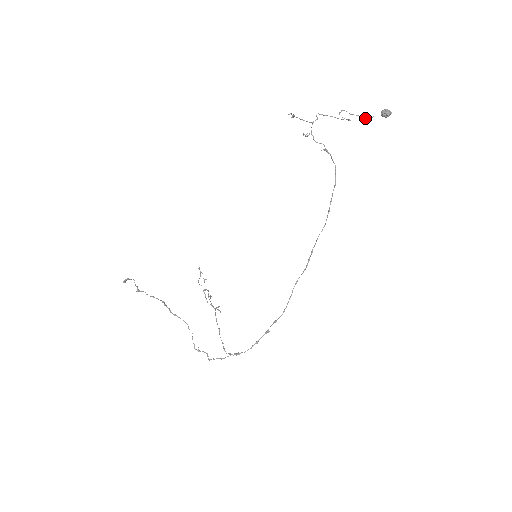
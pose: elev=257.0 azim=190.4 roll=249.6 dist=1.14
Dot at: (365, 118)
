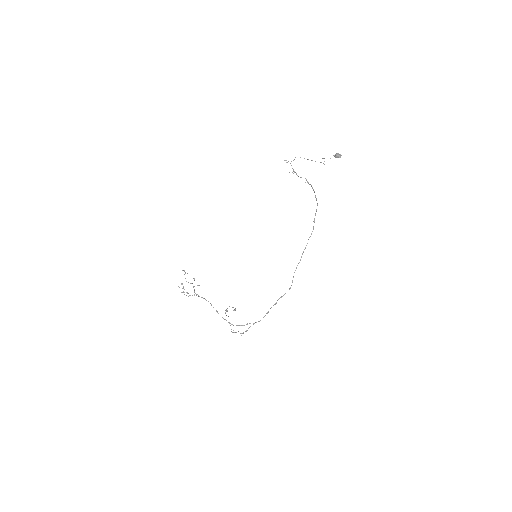
Dot at: occluded
